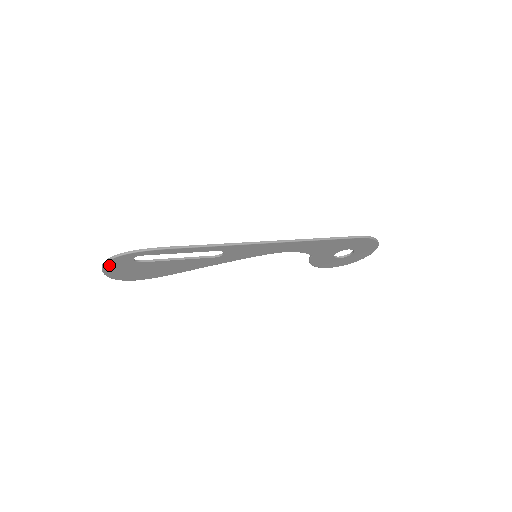
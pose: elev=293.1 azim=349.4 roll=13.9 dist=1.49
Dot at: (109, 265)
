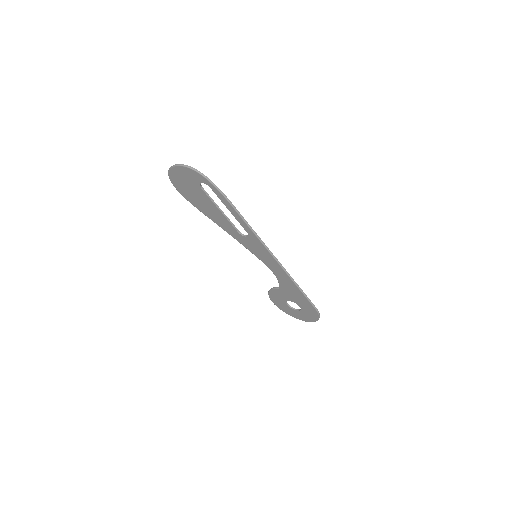
Dot at: (184, 169)
